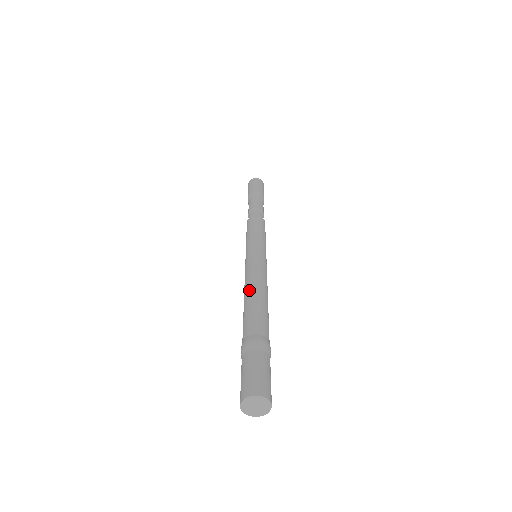
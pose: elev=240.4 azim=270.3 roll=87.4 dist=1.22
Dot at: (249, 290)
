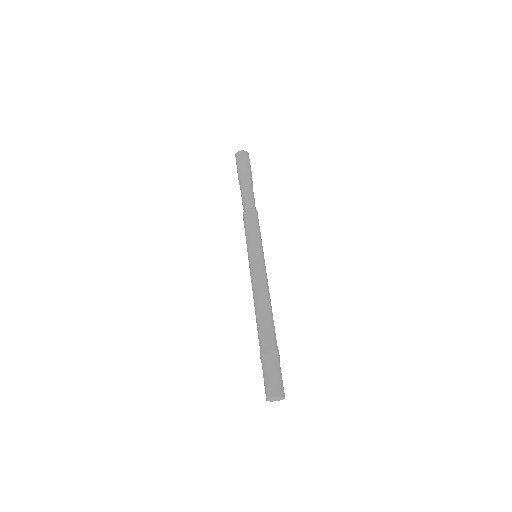
Dot at: (254, 304)
